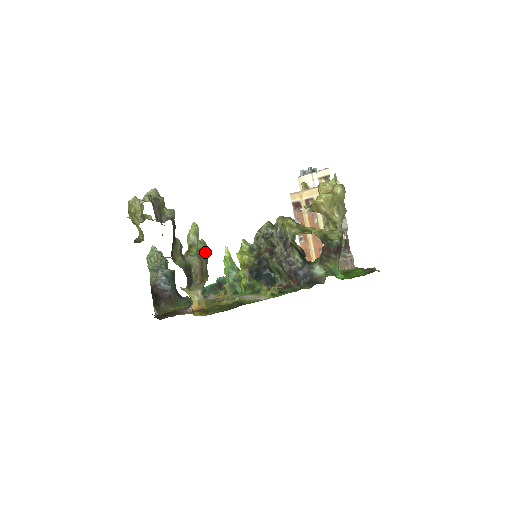
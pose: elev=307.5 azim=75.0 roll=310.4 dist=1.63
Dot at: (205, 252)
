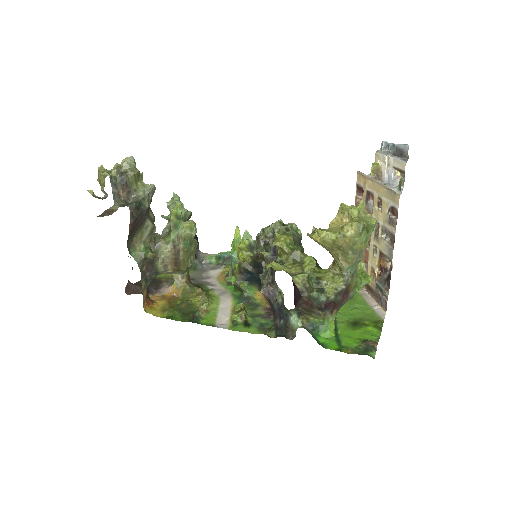
Dot at: (189, 238)
